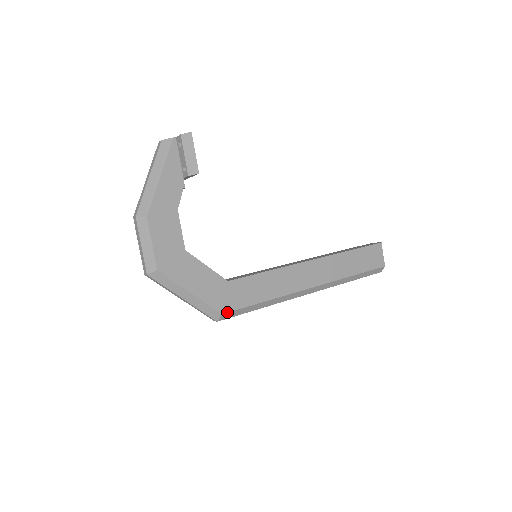
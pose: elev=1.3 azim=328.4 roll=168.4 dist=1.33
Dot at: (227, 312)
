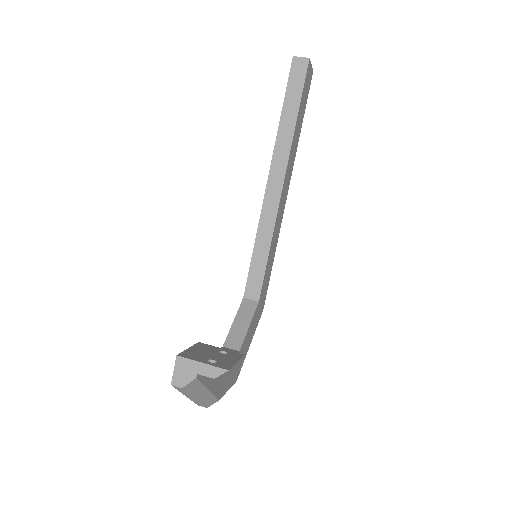
Dot at: (264, 304)
